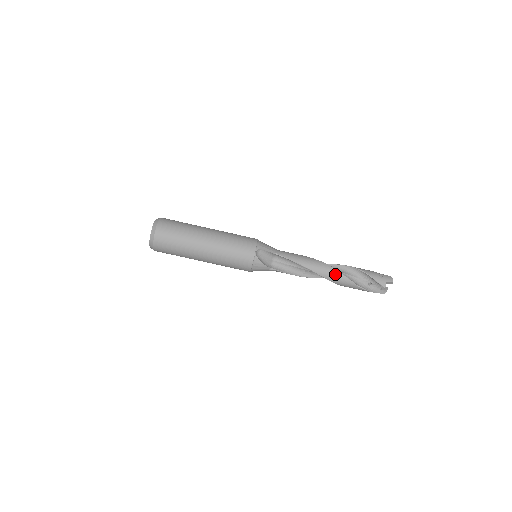
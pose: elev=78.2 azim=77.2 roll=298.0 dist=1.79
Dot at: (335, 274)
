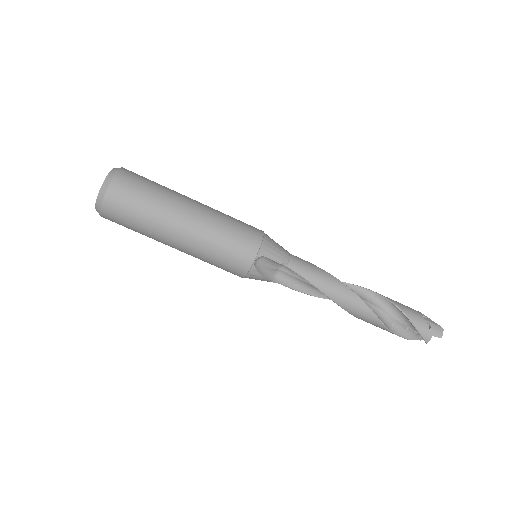
Dot at: (363, 311)
